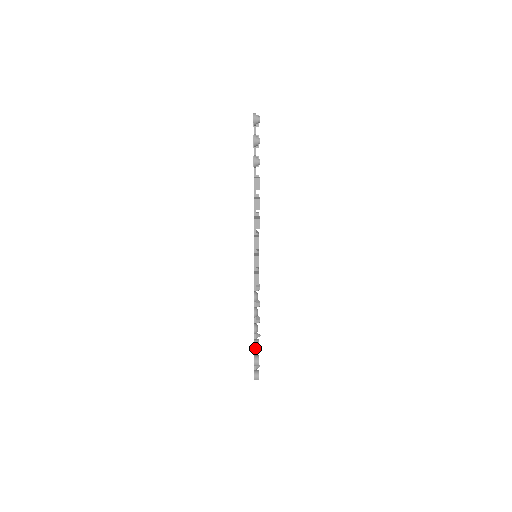
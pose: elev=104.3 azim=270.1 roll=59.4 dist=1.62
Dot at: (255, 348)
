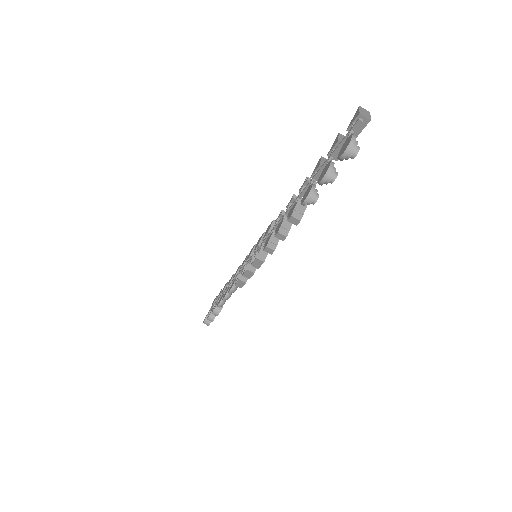
Dot at: occluded
